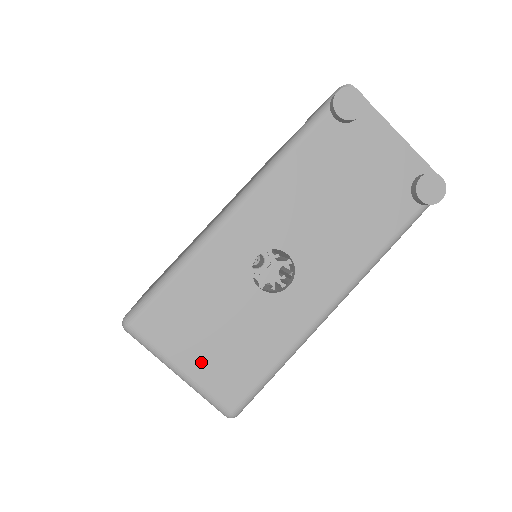
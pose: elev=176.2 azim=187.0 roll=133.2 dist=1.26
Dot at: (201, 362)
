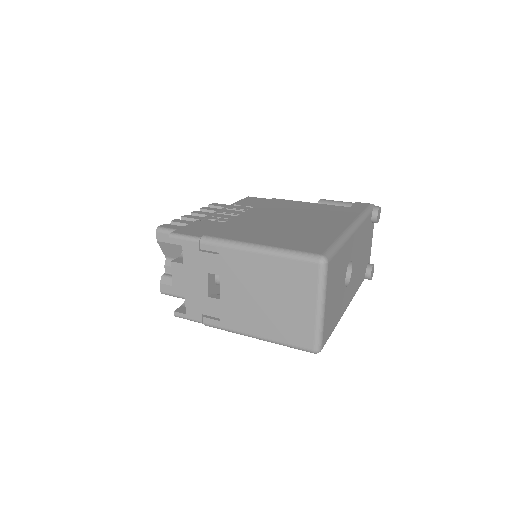
Dot at: (328, 307)
